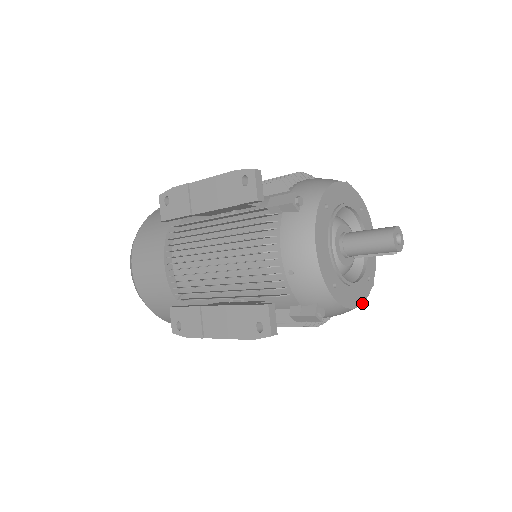
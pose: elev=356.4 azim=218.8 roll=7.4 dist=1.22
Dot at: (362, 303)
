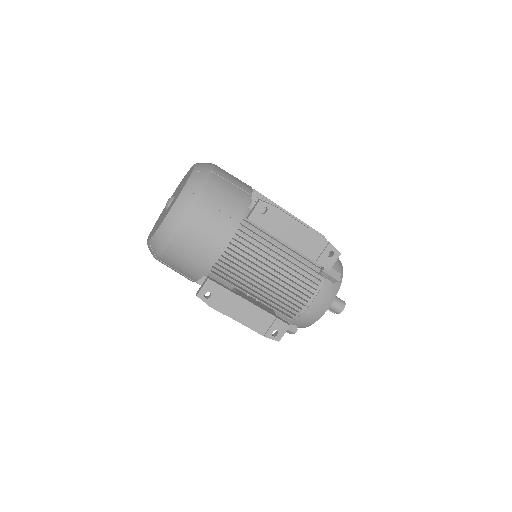
Dot at: occluded
